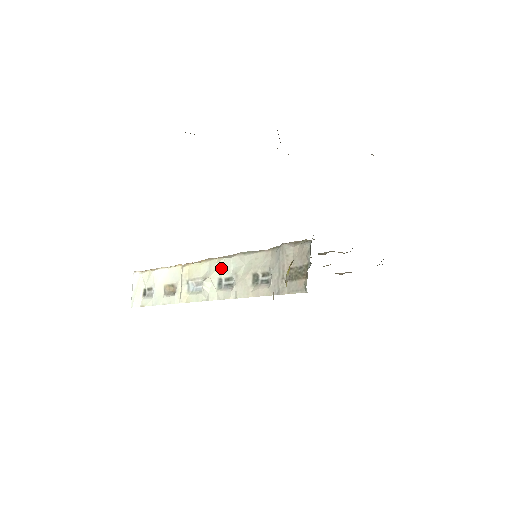
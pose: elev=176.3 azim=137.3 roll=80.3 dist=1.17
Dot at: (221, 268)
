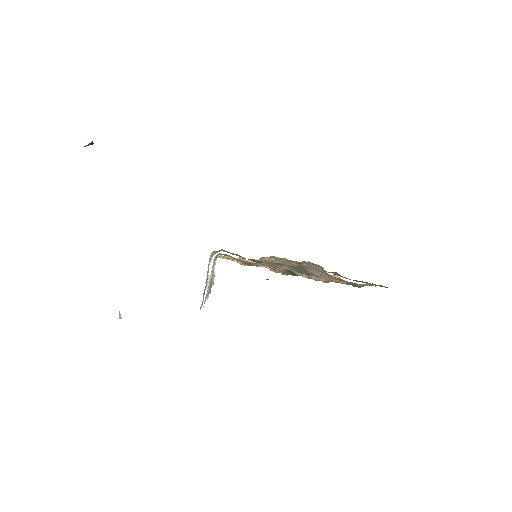
Dot at: occluded
